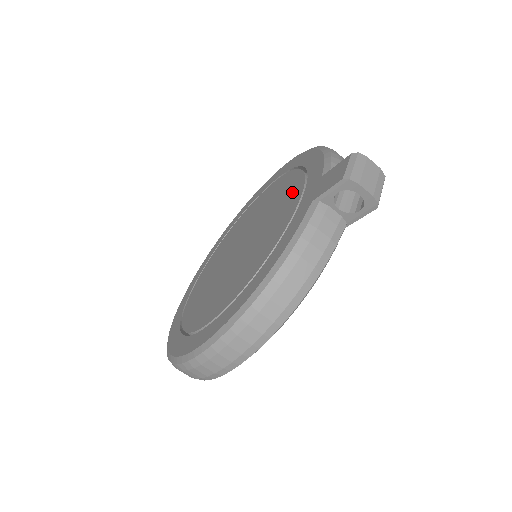
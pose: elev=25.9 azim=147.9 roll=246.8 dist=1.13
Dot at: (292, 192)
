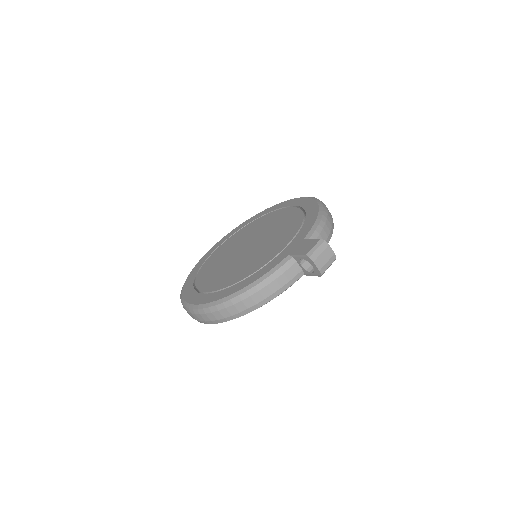
Dot at: (289, 232)
